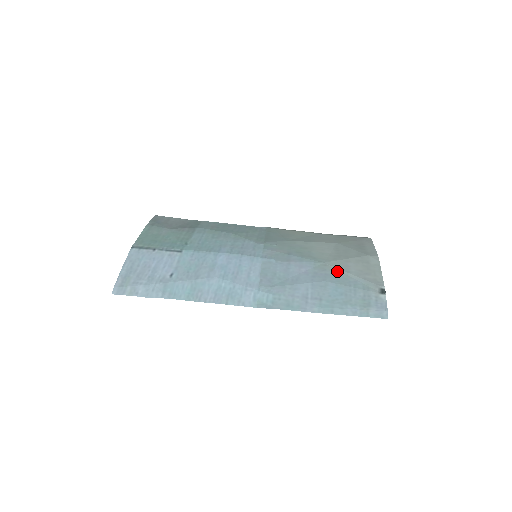
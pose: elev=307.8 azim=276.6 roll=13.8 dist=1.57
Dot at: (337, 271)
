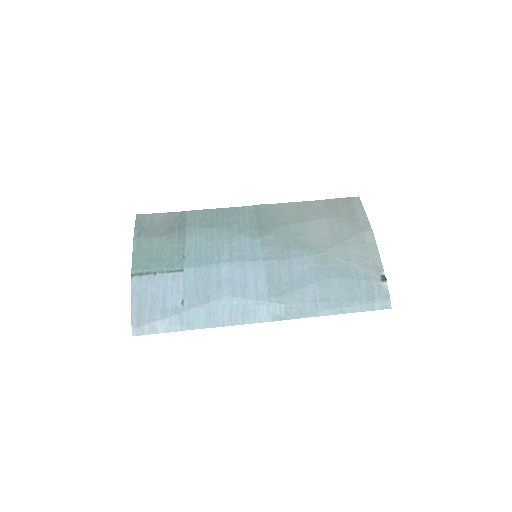
Dot at: (338, 261)
